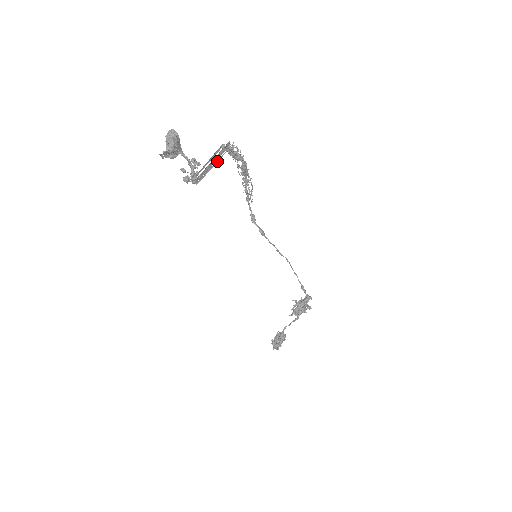
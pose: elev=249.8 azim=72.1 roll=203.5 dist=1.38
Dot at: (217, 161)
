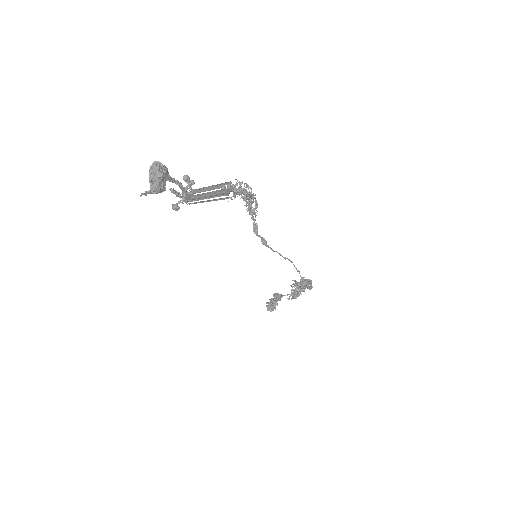
Dot at: (214, 200)
